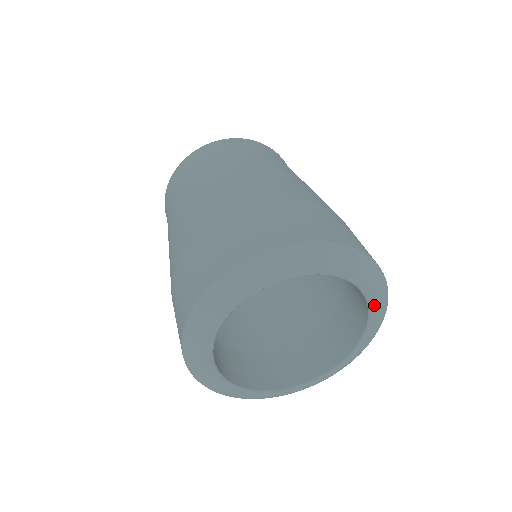
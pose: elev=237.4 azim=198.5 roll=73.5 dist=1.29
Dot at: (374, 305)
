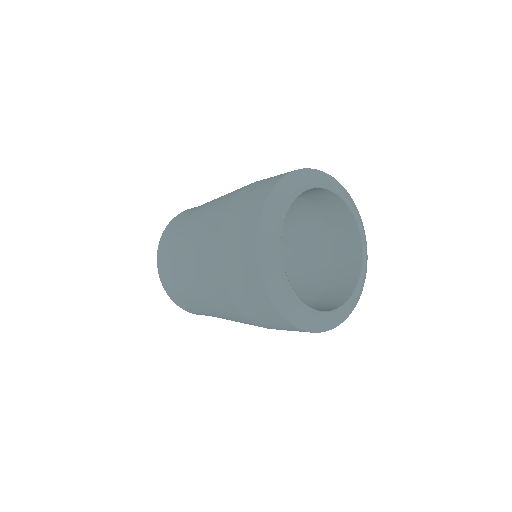
Dot at: (352, 207)
